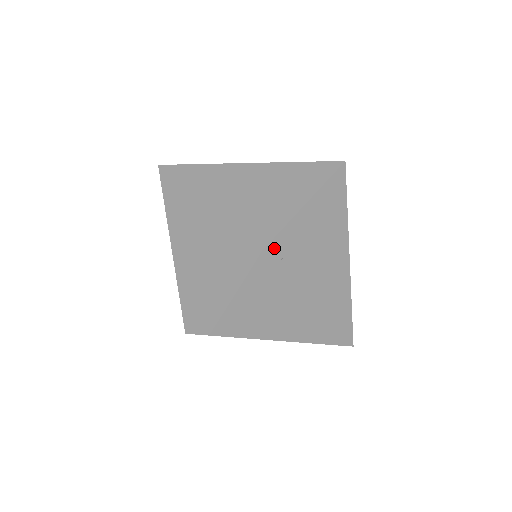
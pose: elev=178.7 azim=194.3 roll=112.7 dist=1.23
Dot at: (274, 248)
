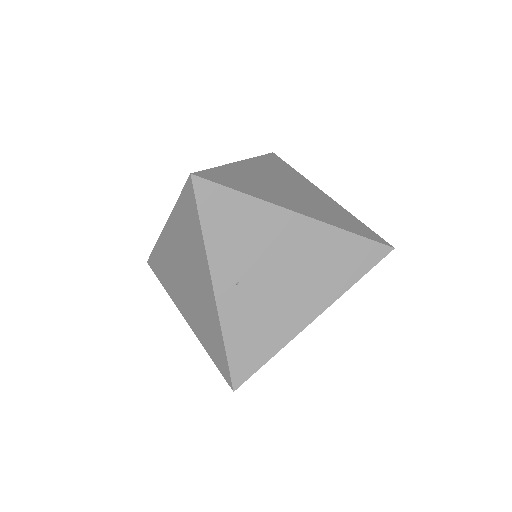
Dot at: (221, 286)
